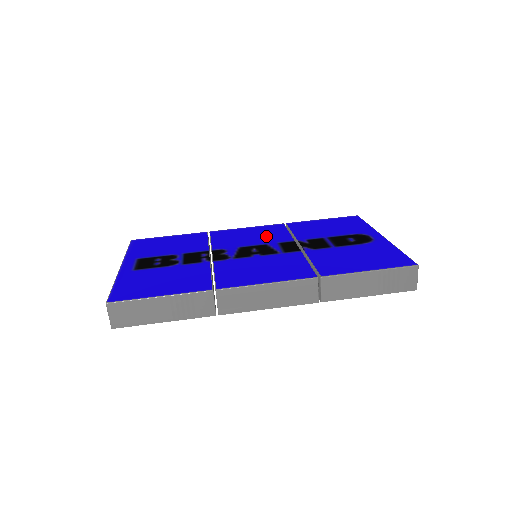
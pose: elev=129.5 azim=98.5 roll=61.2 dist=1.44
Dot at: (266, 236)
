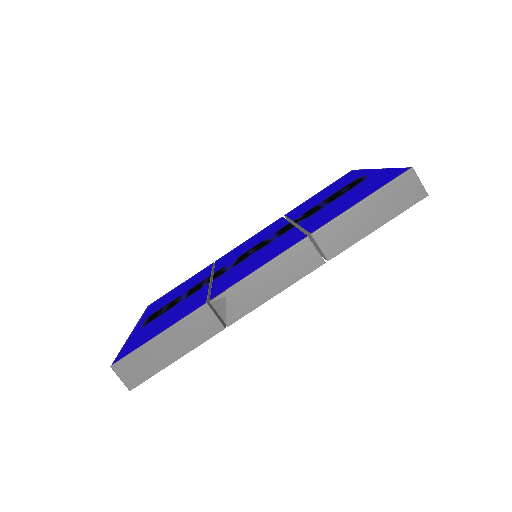
Dot at: (264, 235)
